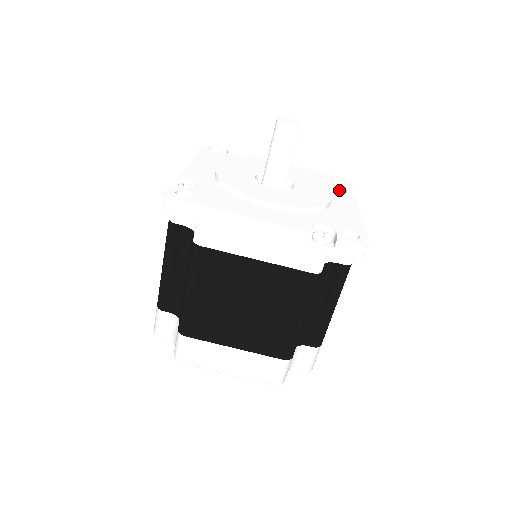
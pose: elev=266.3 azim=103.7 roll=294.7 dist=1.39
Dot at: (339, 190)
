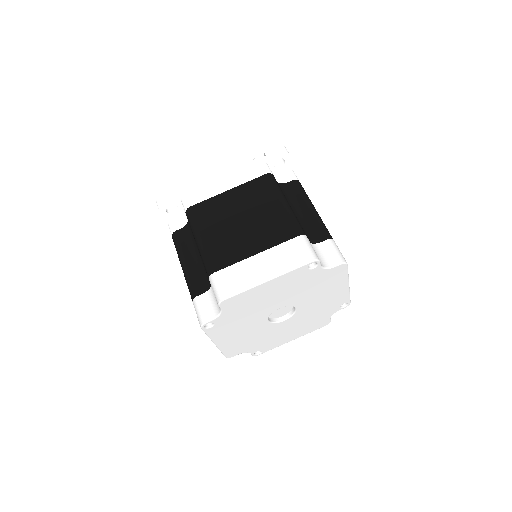
Dot at: occluded
